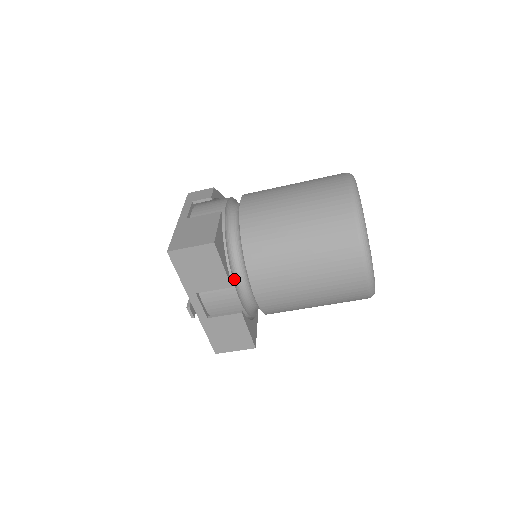
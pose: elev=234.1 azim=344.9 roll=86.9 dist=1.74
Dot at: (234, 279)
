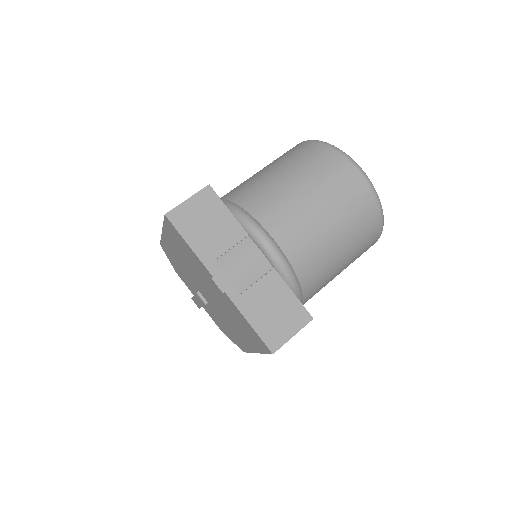
Dot at: occluded
